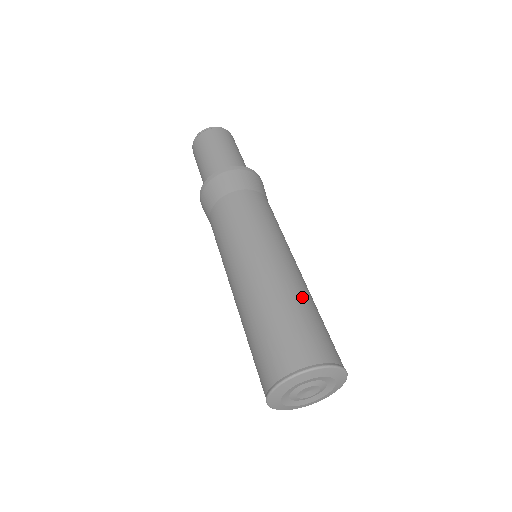
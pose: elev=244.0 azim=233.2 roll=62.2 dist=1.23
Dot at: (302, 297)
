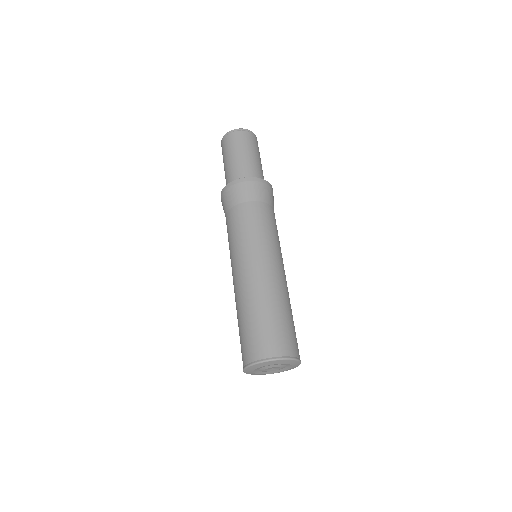
Dot at: (276, 303)
